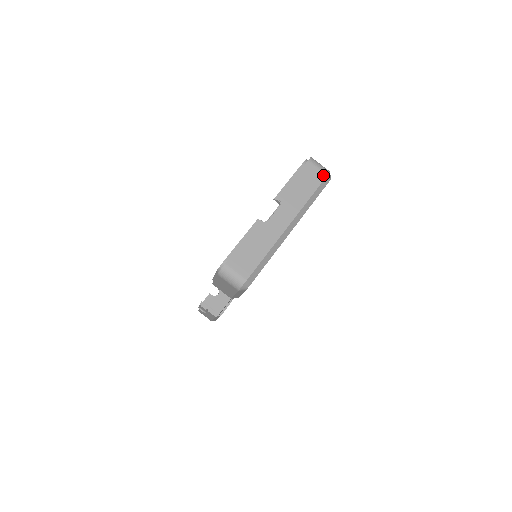
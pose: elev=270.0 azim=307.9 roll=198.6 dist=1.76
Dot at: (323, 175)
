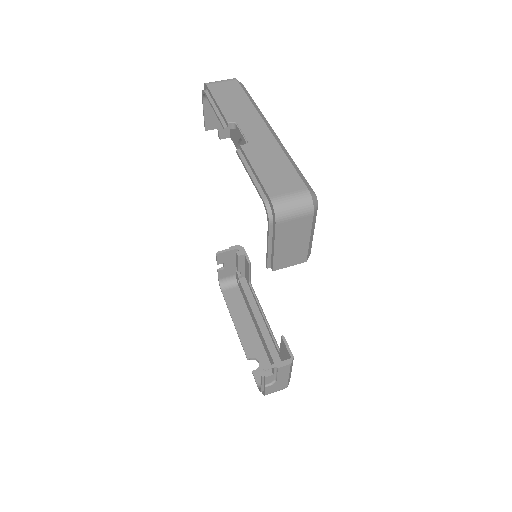
Dot at: (233, 82)
